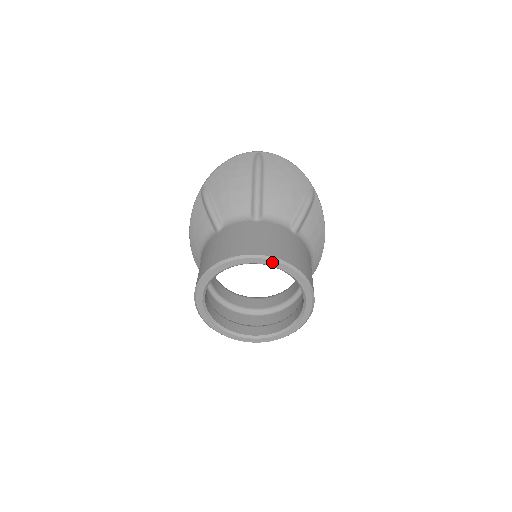
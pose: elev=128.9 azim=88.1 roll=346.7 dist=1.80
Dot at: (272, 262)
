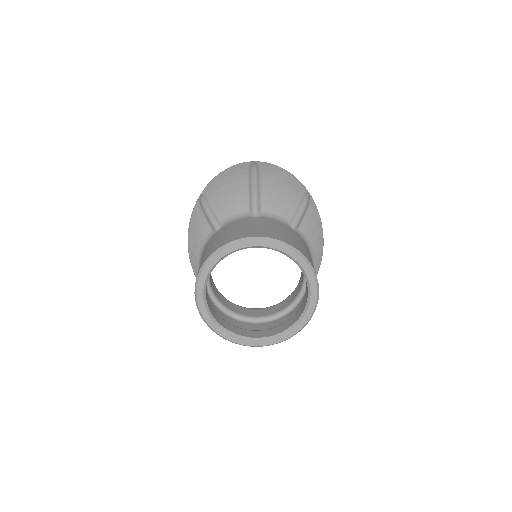
Dot at: (274, 244)
